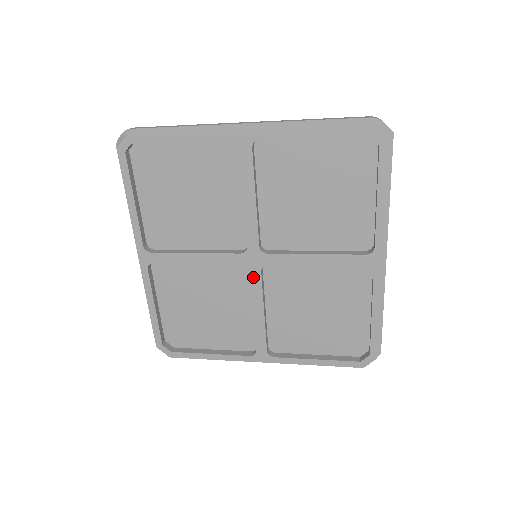
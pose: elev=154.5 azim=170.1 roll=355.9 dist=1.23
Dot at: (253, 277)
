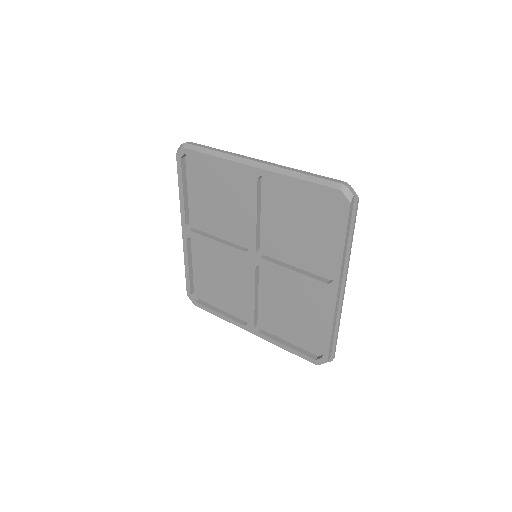
Dot at: (250, 271)
